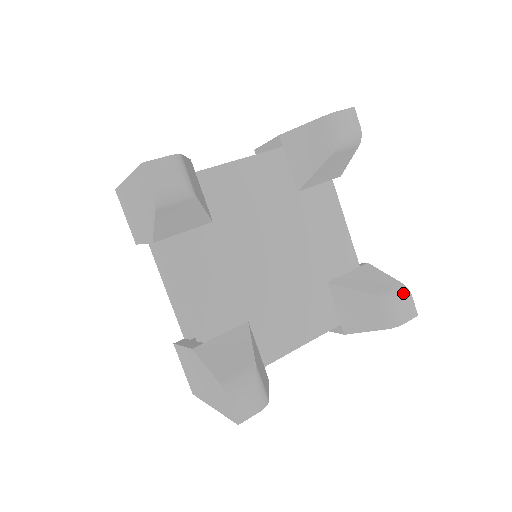
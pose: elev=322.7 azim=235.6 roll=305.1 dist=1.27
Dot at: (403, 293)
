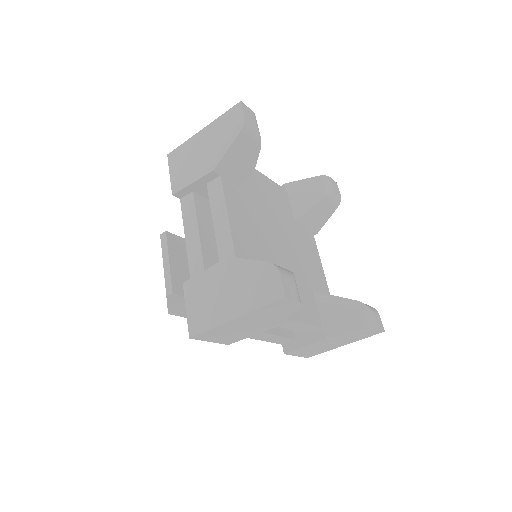
Dot at: (373, 309)
